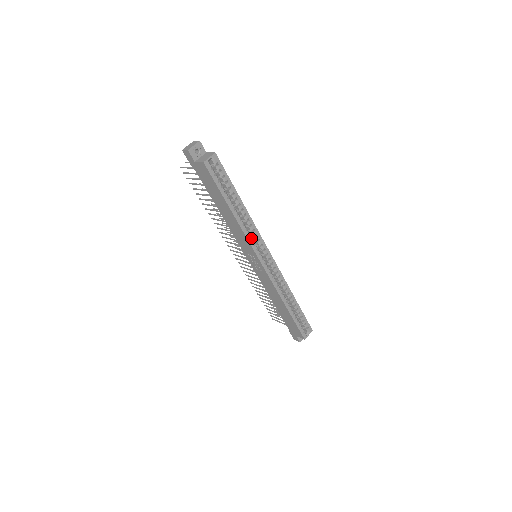
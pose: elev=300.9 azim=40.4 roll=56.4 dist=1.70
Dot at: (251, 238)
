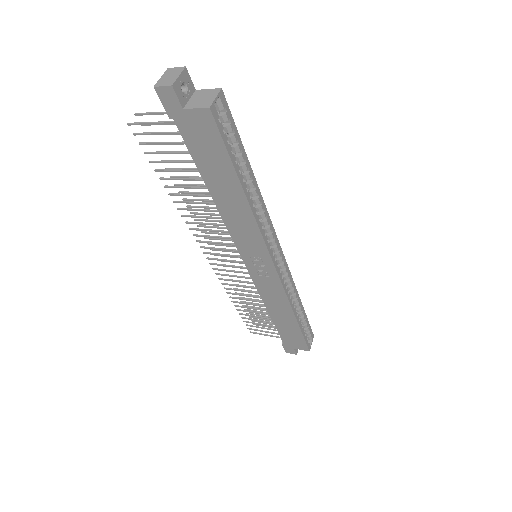
Dot at: (264, 232)
